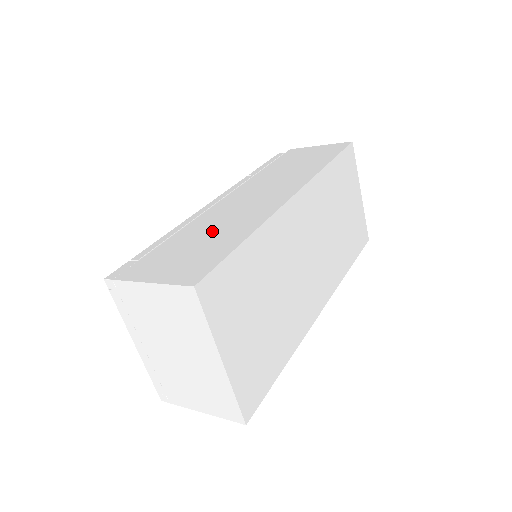
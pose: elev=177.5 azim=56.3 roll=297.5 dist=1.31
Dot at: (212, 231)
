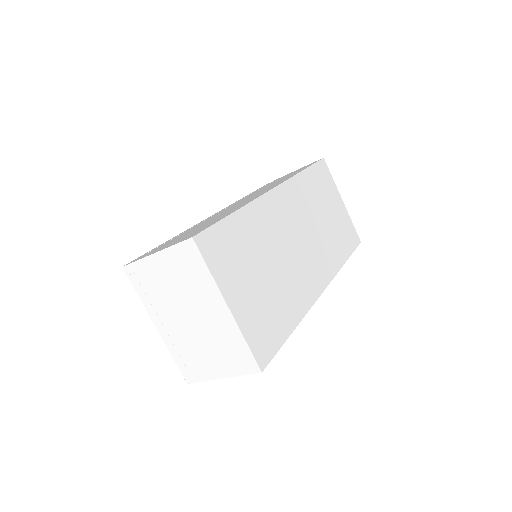
Dot at: (209, 221)
